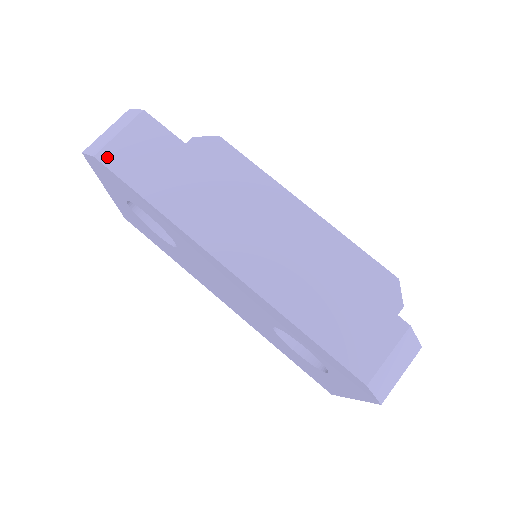
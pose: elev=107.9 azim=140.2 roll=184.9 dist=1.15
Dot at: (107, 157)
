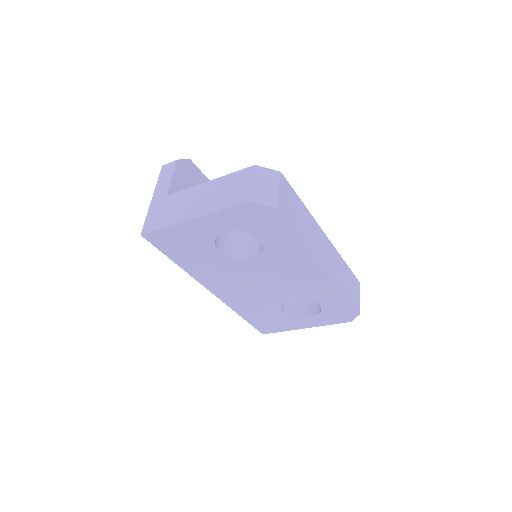
Dot at: (281, 208)
